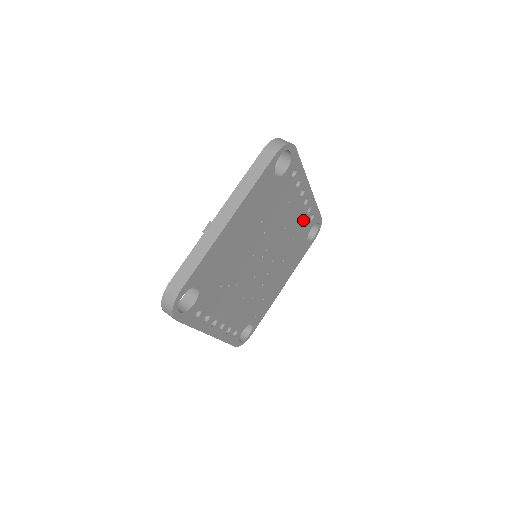
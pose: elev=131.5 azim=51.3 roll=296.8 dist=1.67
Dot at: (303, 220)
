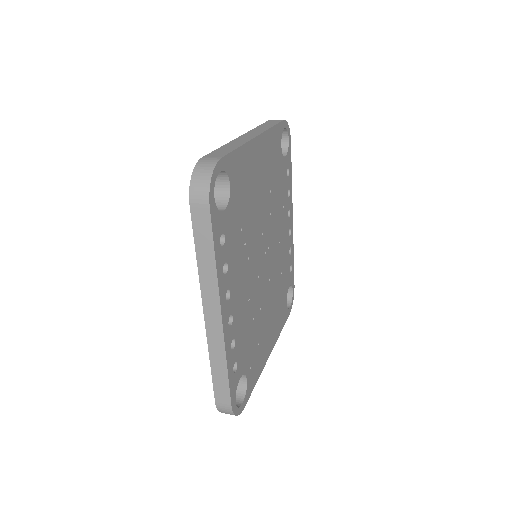
Dot at: (286, 259)
